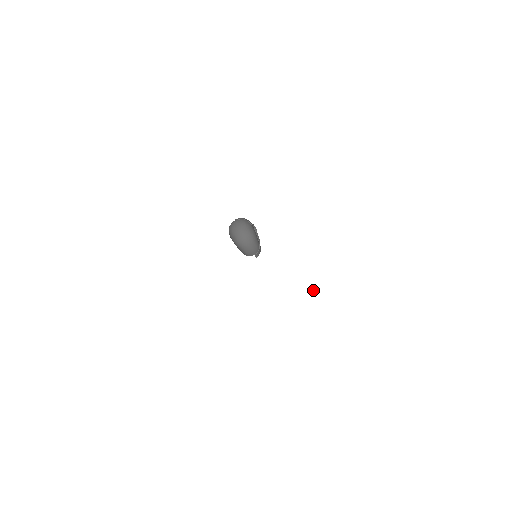
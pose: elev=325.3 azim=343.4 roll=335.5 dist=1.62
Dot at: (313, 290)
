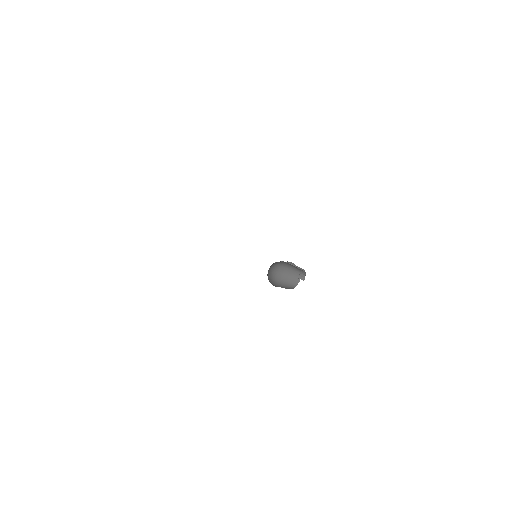
Dot at: (179, 169)
